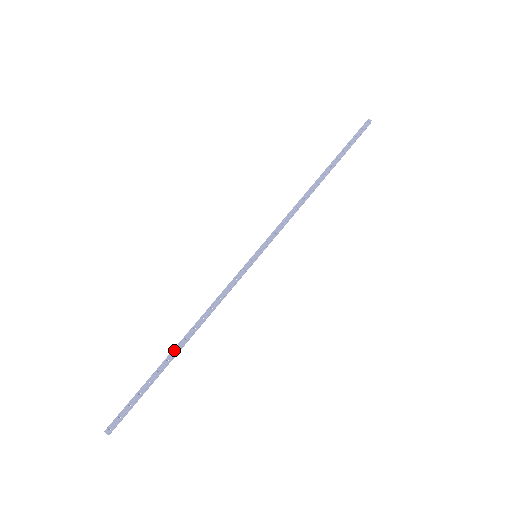
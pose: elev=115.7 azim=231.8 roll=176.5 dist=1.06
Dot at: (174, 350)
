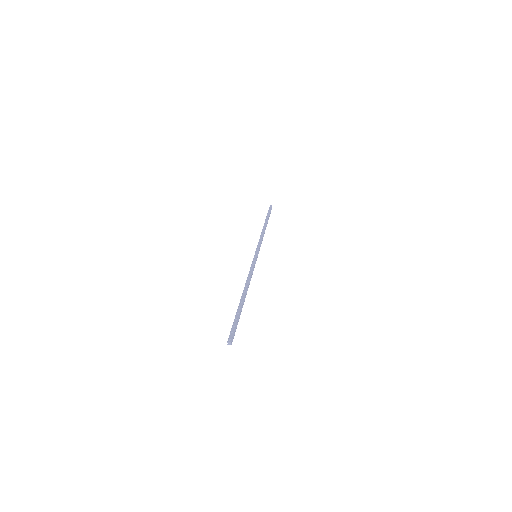
Dot at: (242, 298)
